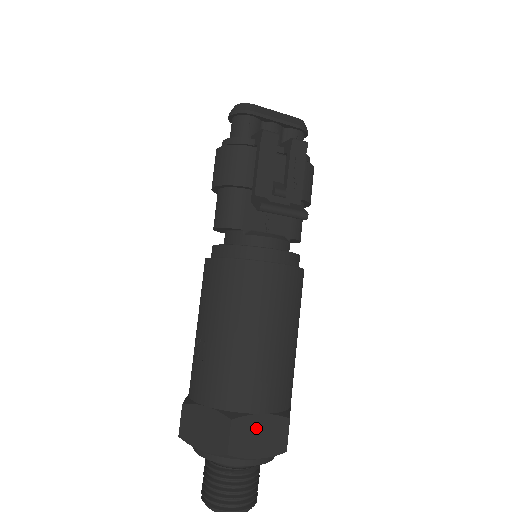
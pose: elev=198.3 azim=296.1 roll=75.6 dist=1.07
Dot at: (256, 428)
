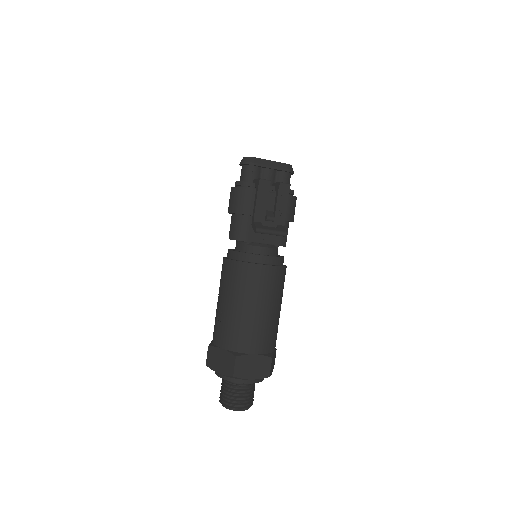
Dot at: (251, 362)
